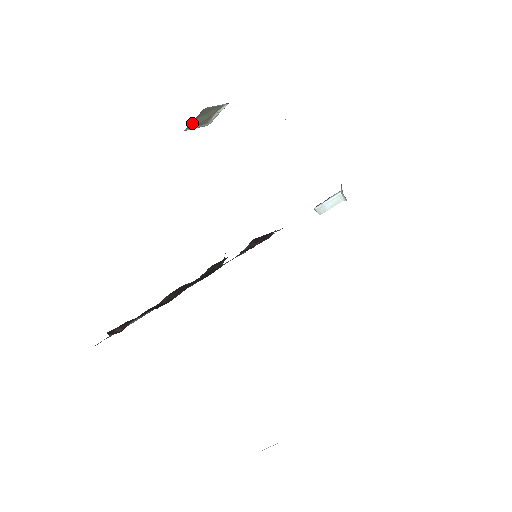
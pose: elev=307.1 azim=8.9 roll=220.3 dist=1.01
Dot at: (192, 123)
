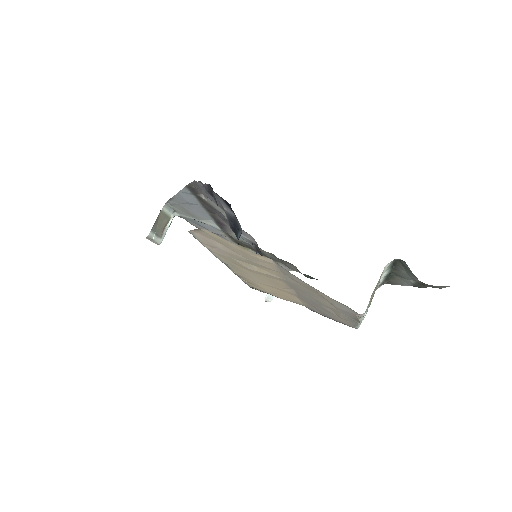
Dot at: (154, 226)
